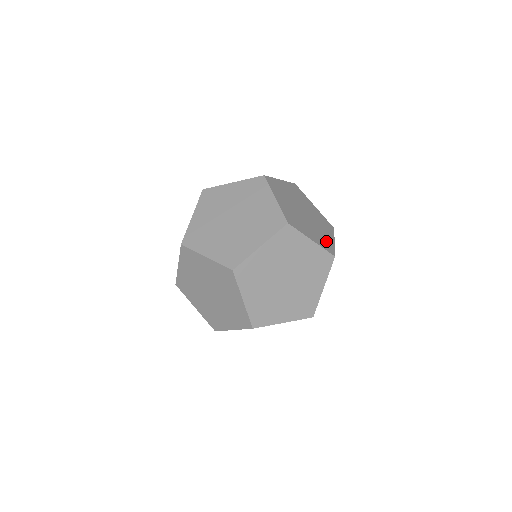
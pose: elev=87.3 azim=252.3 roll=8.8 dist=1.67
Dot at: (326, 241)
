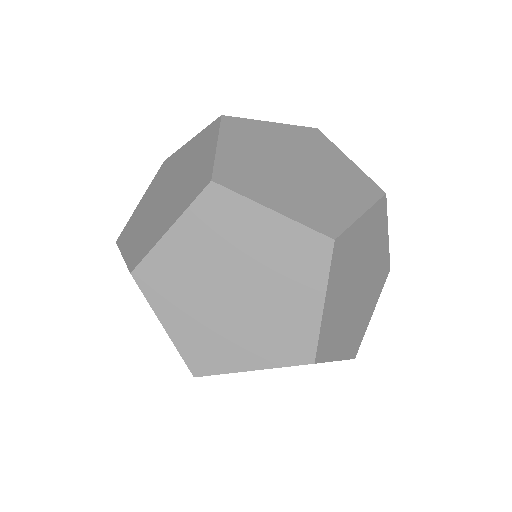
Dot at: (355, 180)
